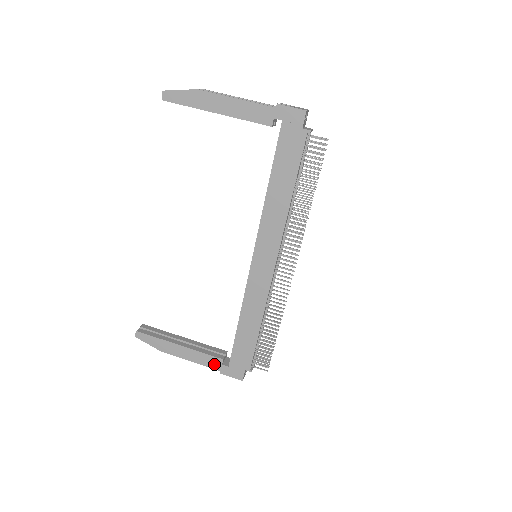
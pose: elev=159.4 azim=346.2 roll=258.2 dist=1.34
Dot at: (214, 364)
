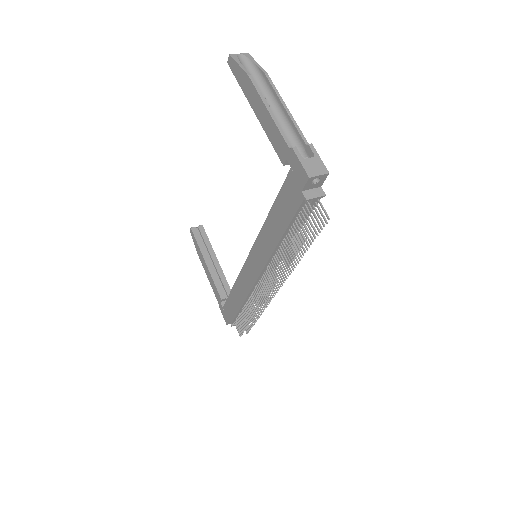
Dot at: (217, 296)
